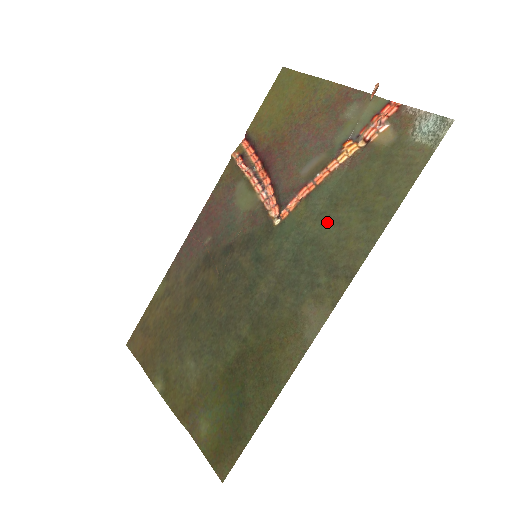
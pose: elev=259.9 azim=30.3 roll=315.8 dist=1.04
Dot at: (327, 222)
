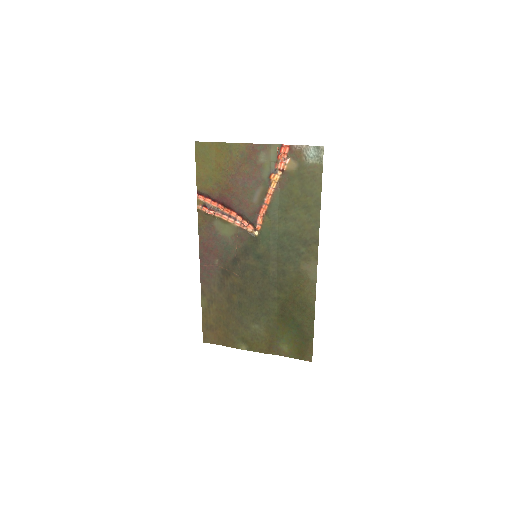
Dot at: (287, 221)
